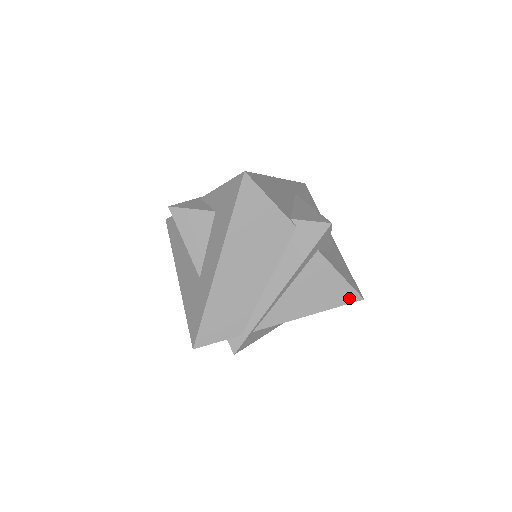
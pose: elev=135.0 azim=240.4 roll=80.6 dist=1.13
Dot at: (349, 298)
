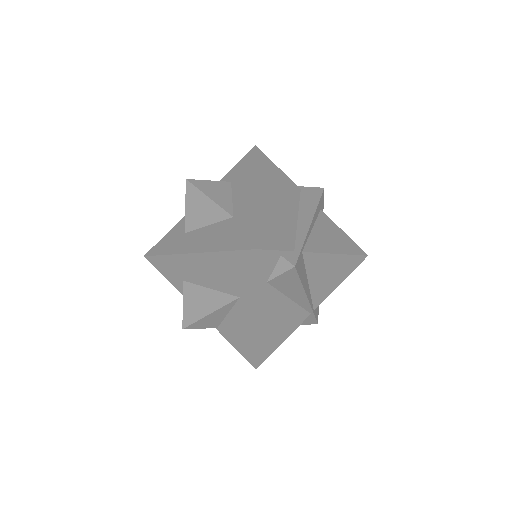
Dot at: (358, 251)
